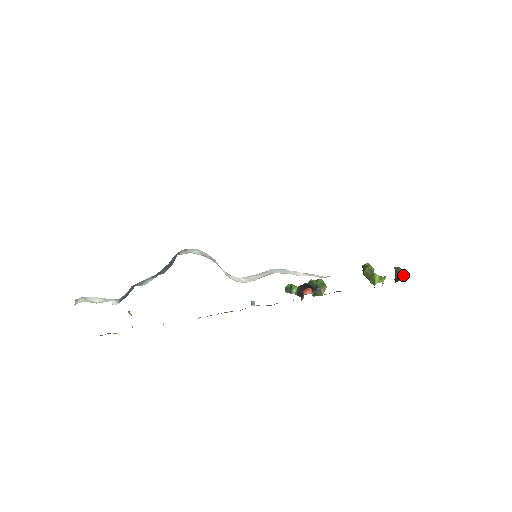
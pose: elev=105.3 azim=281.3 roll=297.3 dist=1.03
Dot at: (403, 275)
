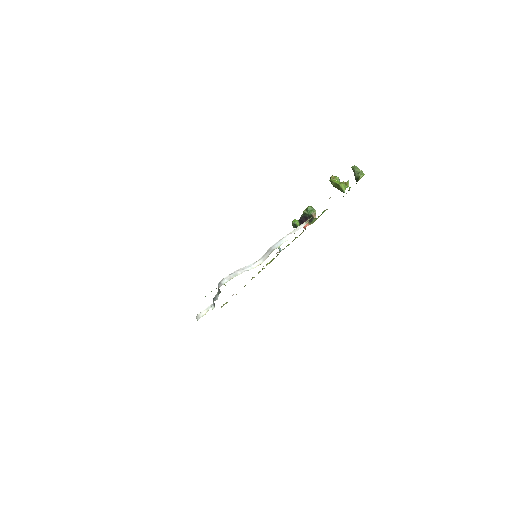
Dot at: (359, 175)
